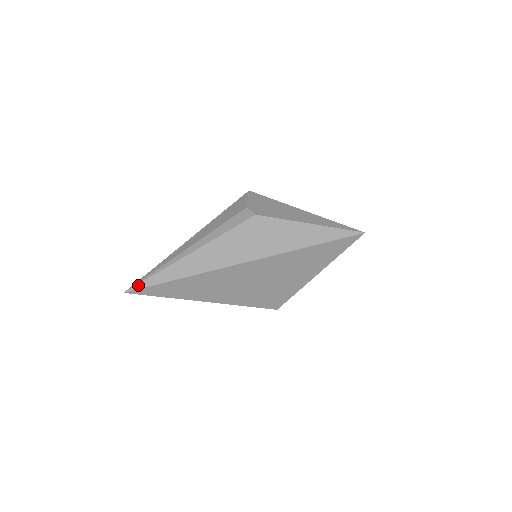
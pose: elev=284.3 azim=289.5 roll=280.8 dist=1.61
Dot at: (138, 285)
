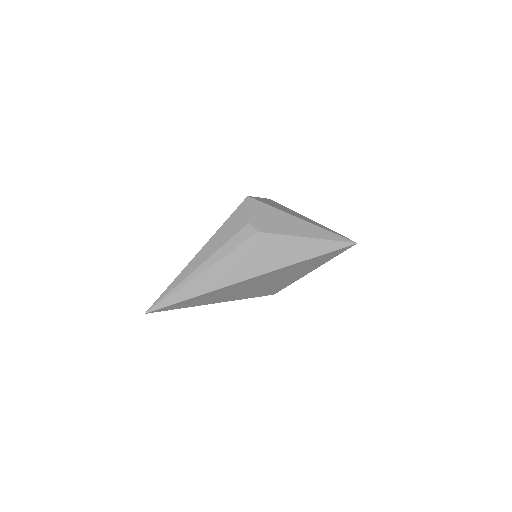
Dot at: (157, 306)
